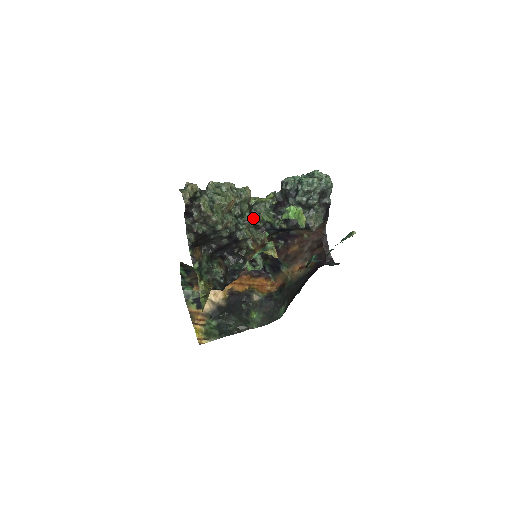
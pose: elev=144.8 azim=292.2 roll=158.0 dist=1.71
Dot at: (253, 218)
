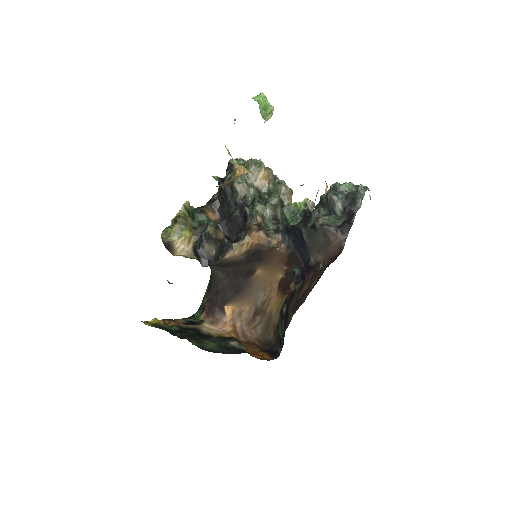
Dot at: (280, 221)
